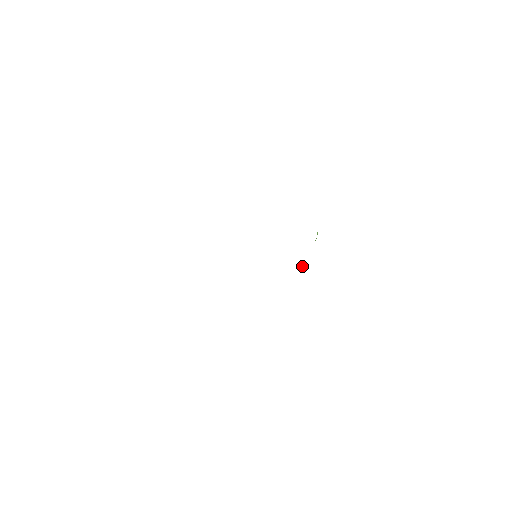
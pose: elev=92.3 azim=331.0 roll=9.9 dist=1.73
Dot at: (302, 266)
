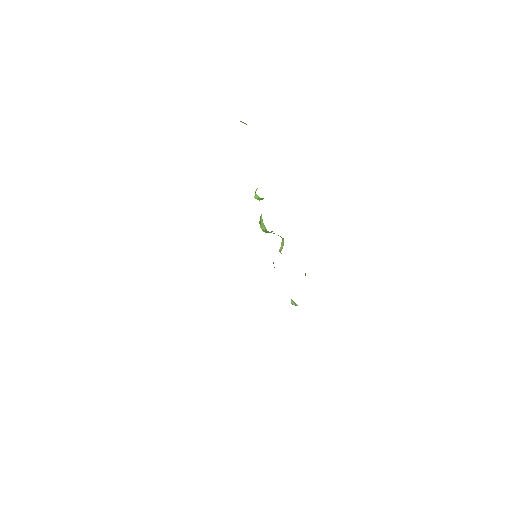
Dot at: occluded
